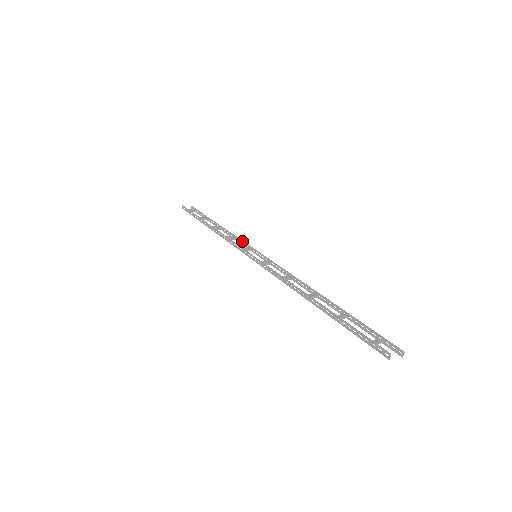
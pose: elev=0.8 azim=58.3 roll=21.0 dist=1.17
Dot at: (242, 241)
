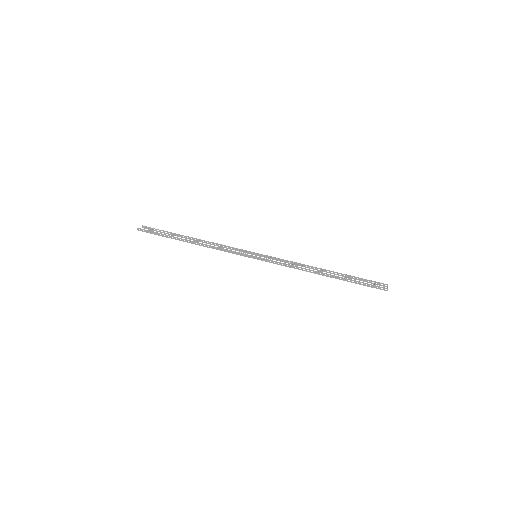
Dot at: (231, 247)
